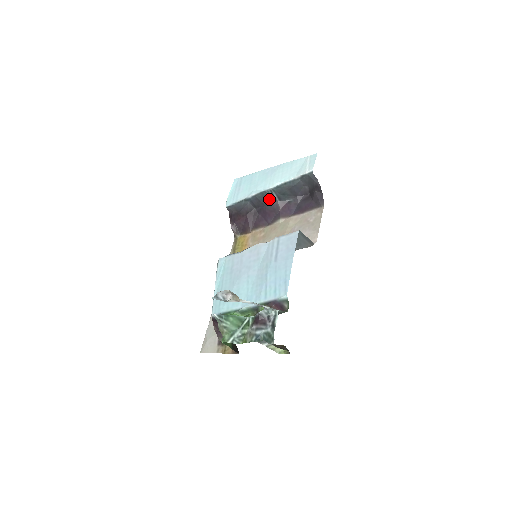
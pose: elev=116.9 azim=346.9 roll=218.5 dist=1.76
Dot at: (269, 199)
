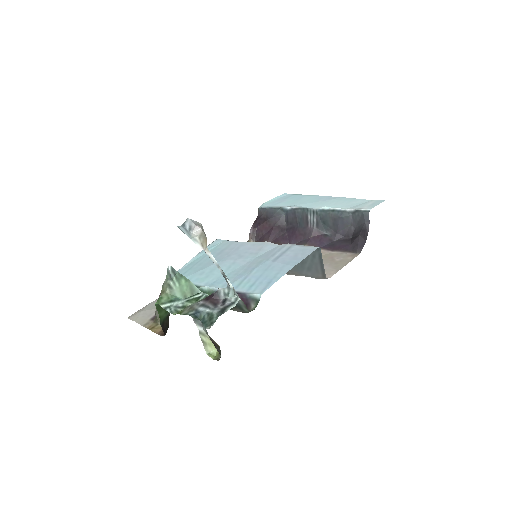
Dot at: (306, 220)
